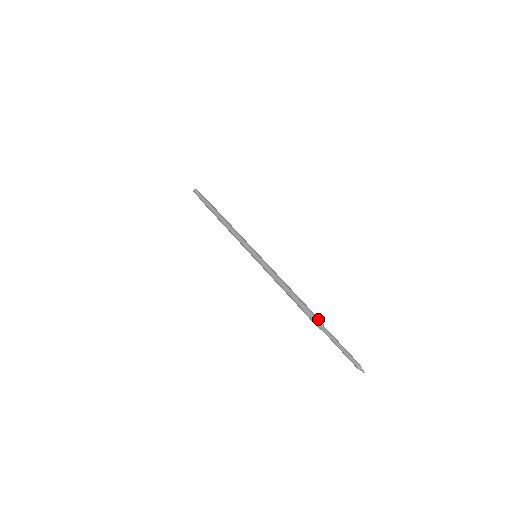
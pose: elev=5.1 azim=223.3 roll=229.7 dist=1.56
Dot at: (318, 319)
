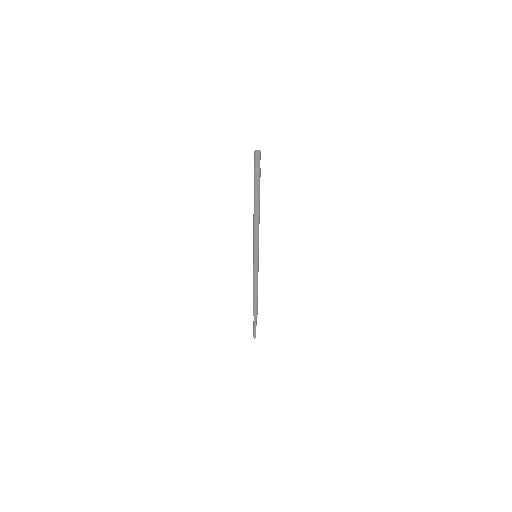
Dot at: (256, 313)
